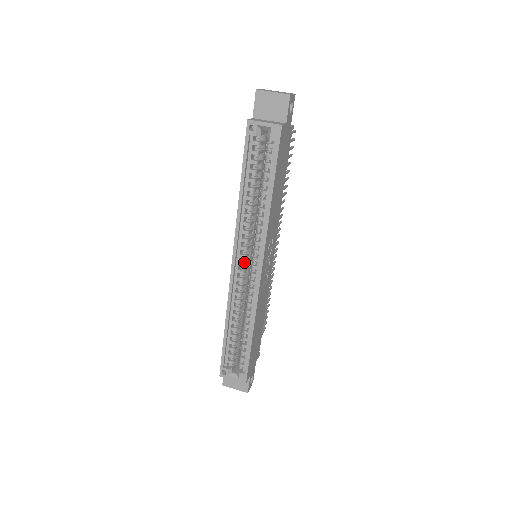
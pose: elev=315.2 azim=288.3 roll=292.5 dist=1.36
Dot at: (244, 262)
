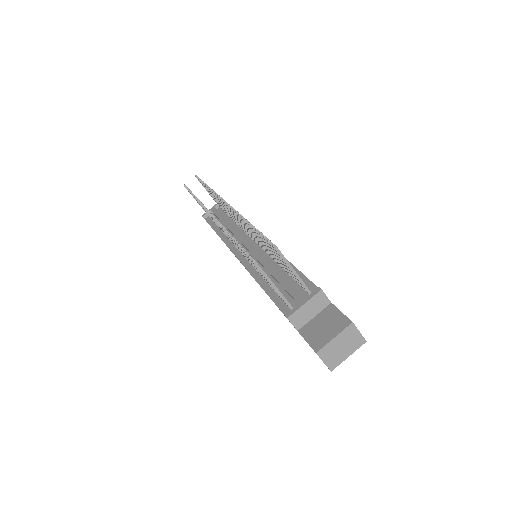
Dot at: occluded
